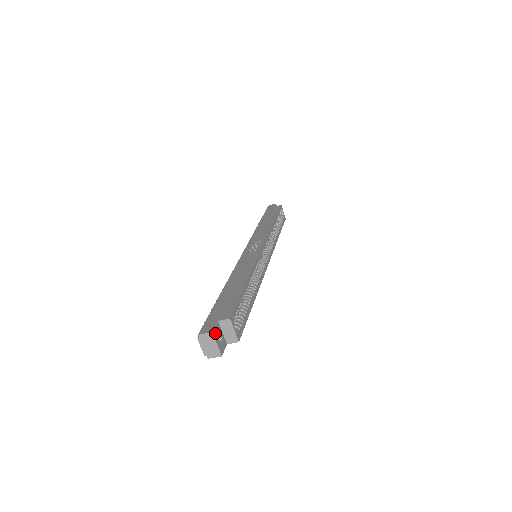
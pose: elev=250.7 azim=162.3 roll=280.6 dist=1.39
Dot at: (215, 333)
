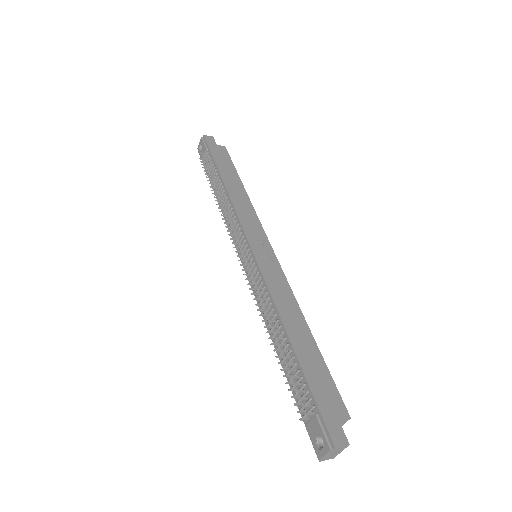
Dot at: (344, 441)
